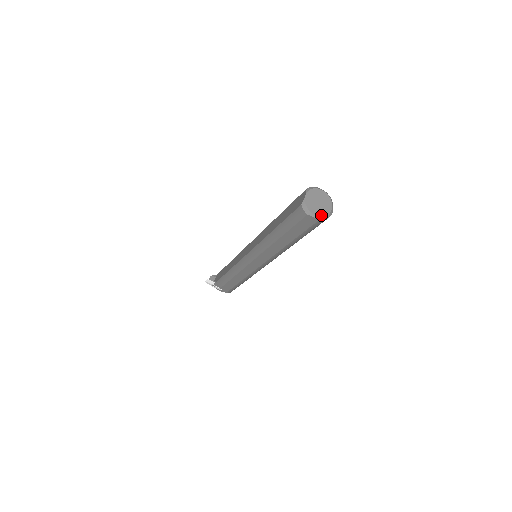
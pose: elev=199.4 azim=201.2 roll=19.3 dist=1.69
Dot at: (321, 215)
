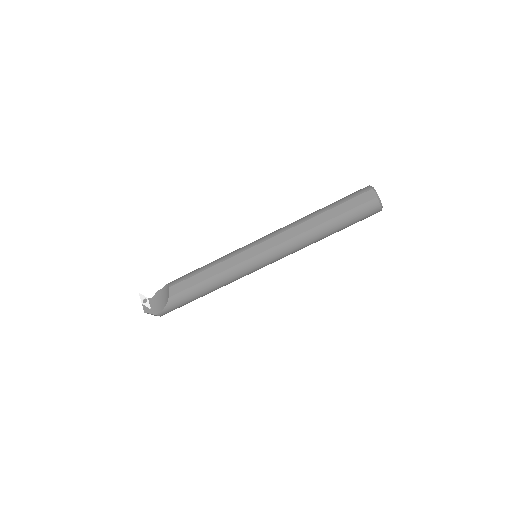
Dot at: occluded
